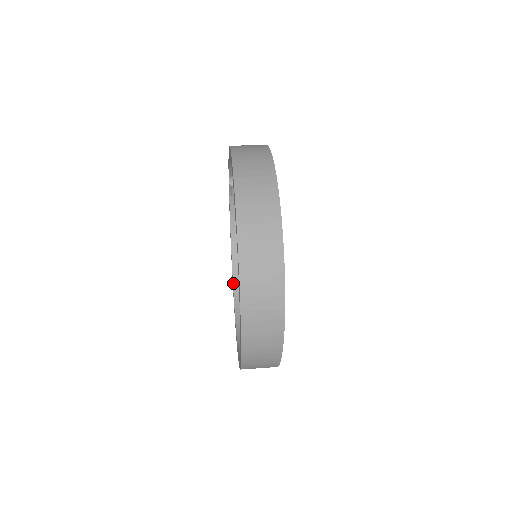
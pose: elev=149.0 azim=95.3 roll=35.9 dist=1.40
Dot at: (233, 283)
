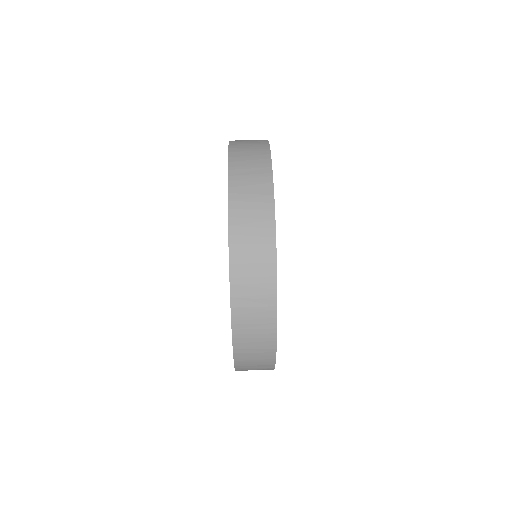
Dot at: occluded
